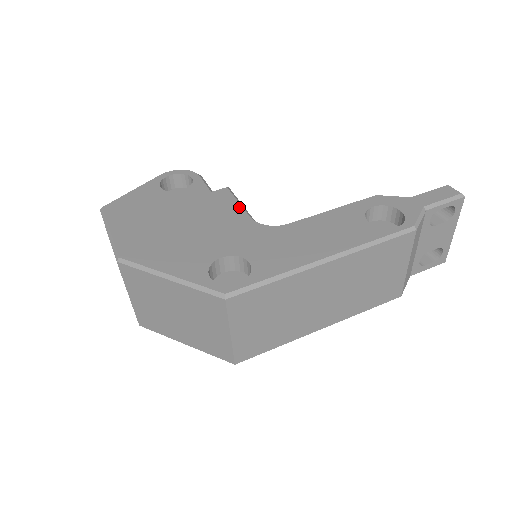
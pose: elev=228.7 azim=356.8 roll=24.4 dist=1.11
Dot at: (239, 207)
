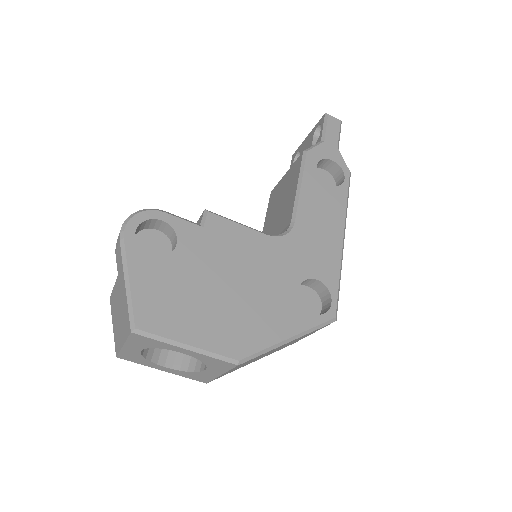
Dot at: (247, 230)
